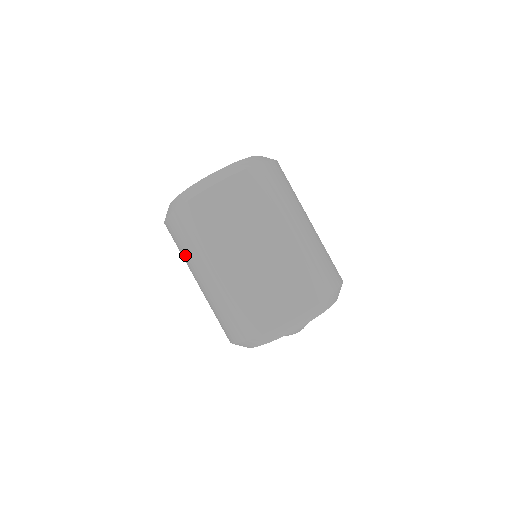
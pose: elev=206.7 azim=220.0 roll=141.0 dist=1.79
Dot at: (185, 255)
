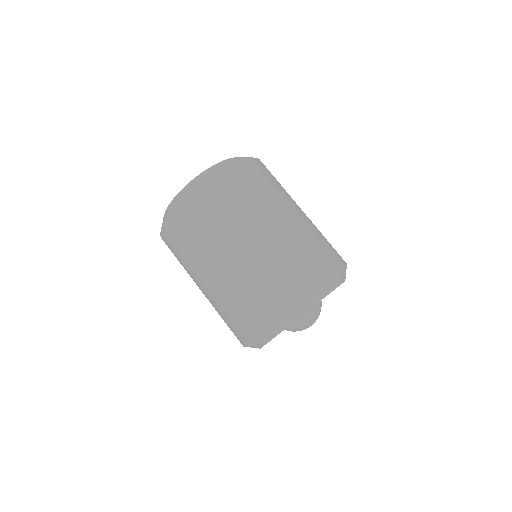
Dot at: (195, 245)
